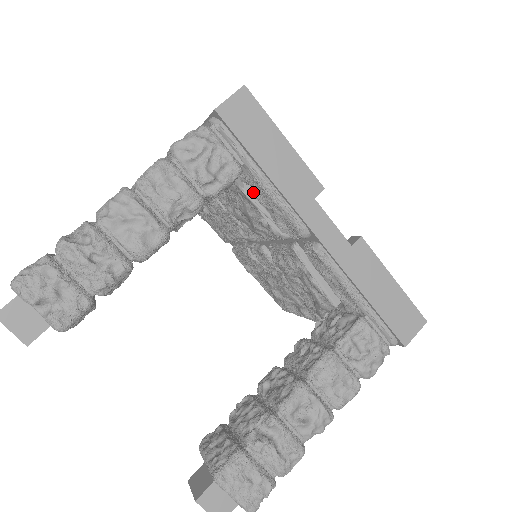
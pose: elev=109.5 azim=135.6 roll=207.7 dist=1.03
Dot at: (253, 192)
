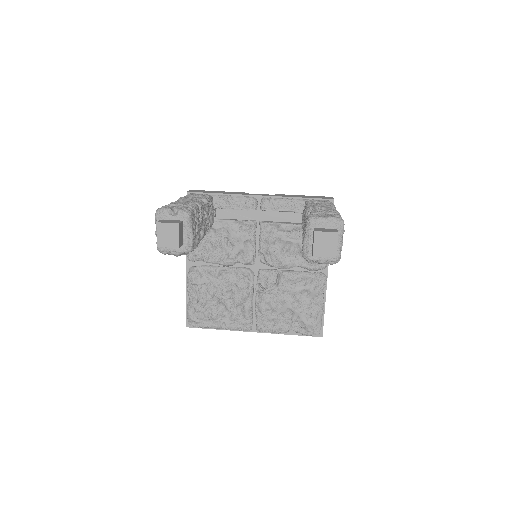
Dot at: (226, 219)
